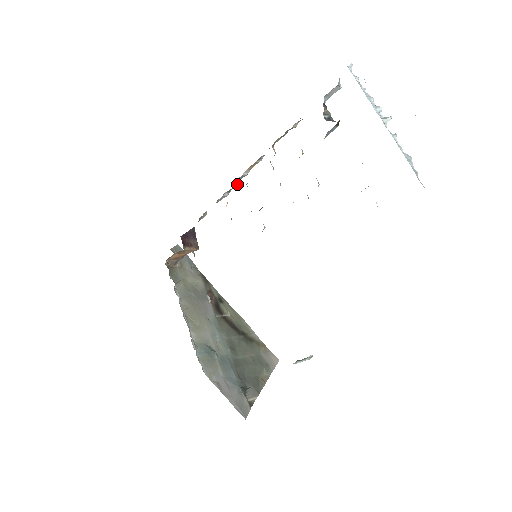
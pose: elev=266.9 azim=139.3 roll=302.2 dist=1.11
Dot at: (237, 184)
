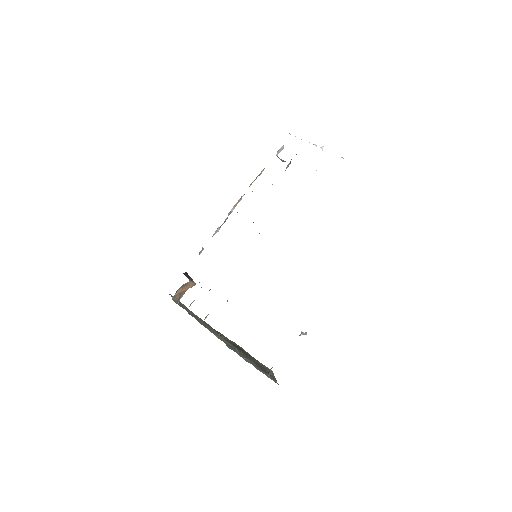
Dot at: occluded
